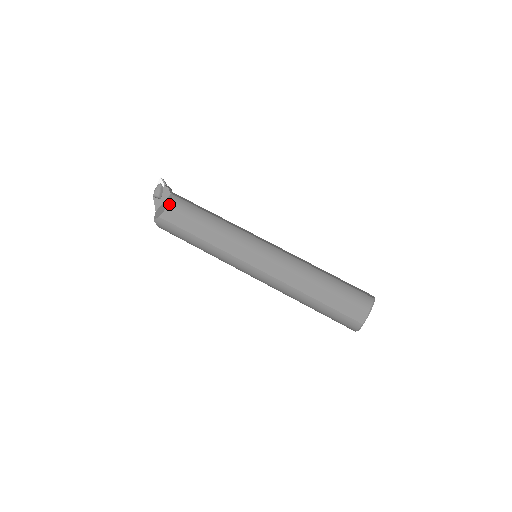
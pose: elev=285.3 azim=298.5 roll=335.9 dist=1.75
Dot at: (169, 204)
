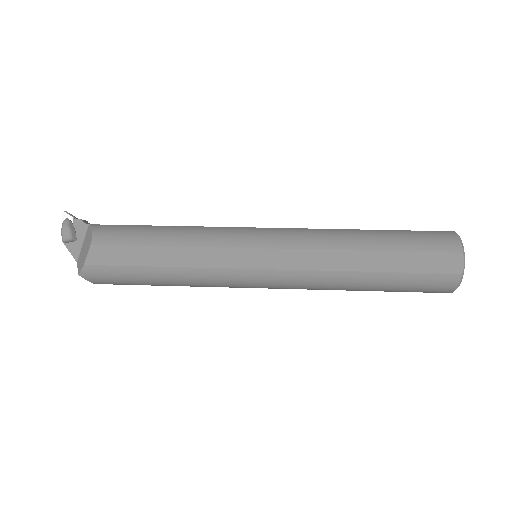
Dot at: (91, 239)
